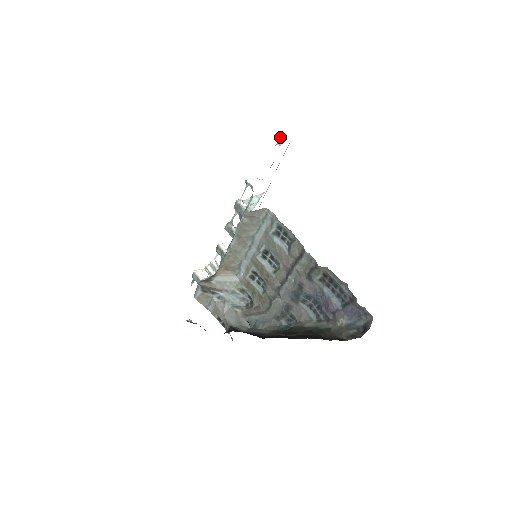
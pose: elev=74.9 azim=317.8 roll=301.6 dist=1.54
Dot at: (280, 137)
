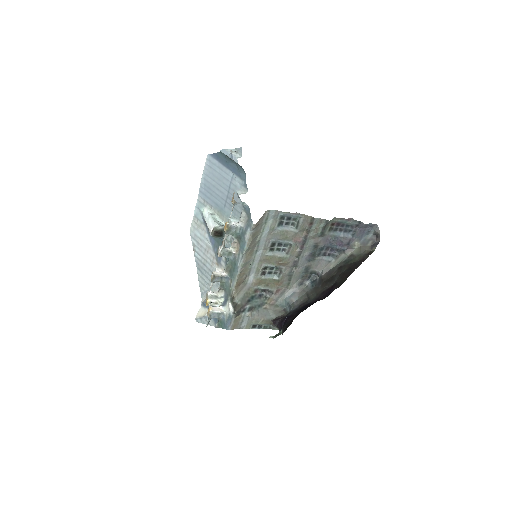
Dot at: (232, 151)
